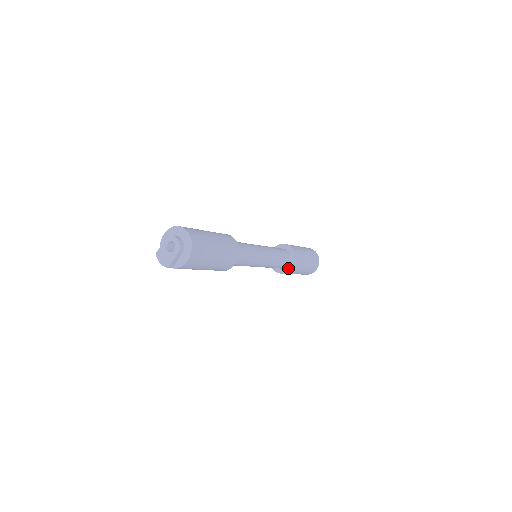
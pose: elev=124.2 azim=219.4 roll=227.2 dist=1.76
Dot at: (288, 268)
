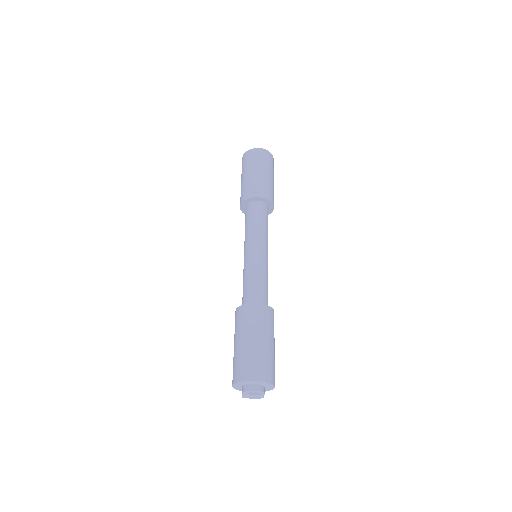
Dot at: (270, 210)
